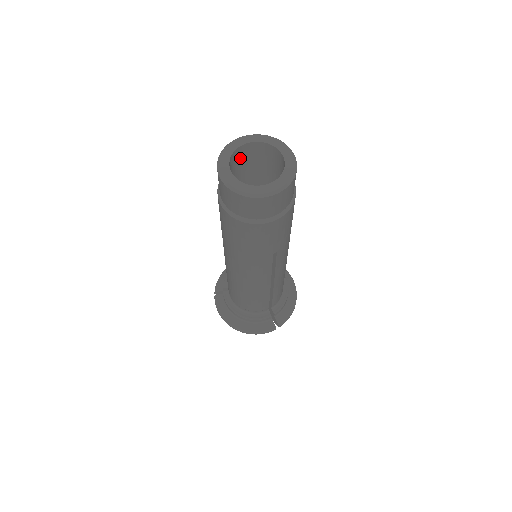
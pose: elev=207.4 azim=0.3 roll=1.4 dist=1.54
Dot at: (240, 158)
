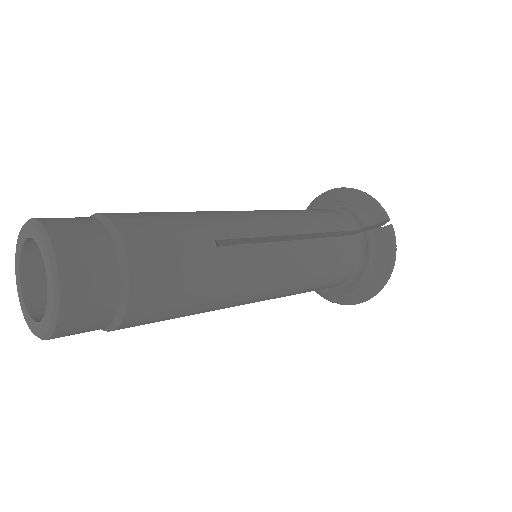
Dot at: occluded
